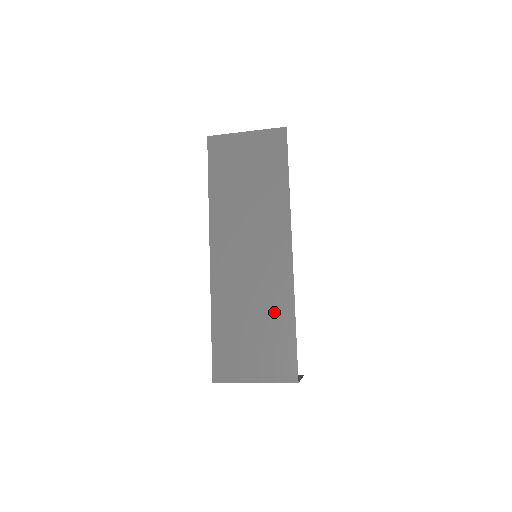
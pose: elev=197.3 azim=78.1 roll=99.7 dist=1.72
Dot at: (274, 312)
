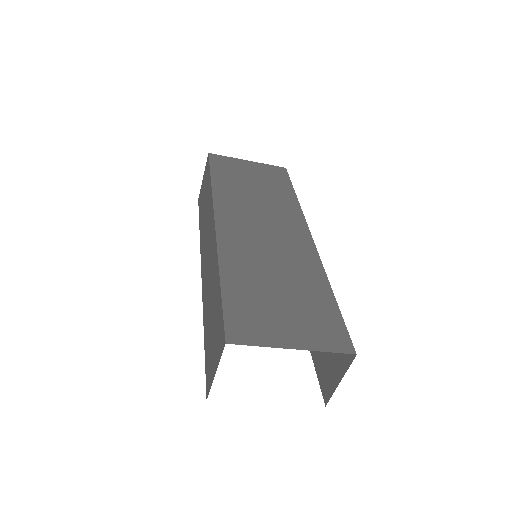
Dot at: (304, 280)
